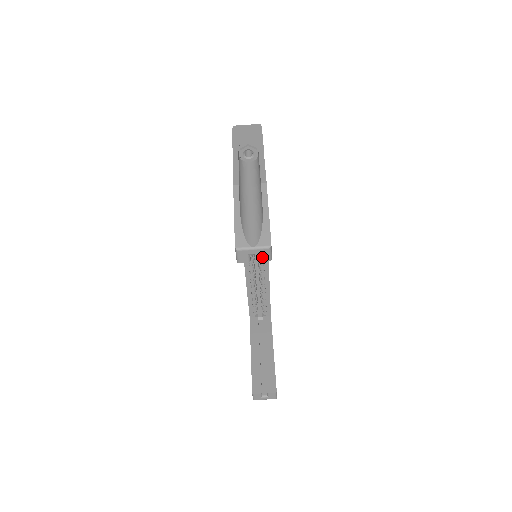
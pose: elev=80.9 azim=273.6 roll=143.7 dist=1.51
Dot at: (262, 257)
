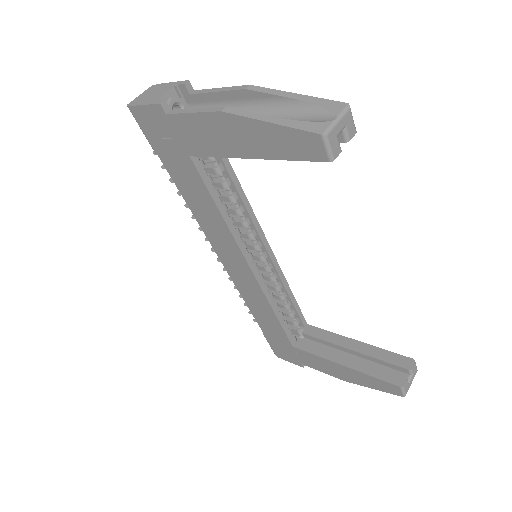
Dot at: (349, 130)
